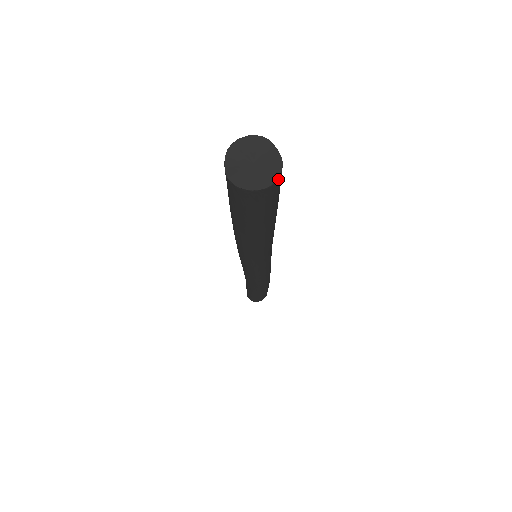
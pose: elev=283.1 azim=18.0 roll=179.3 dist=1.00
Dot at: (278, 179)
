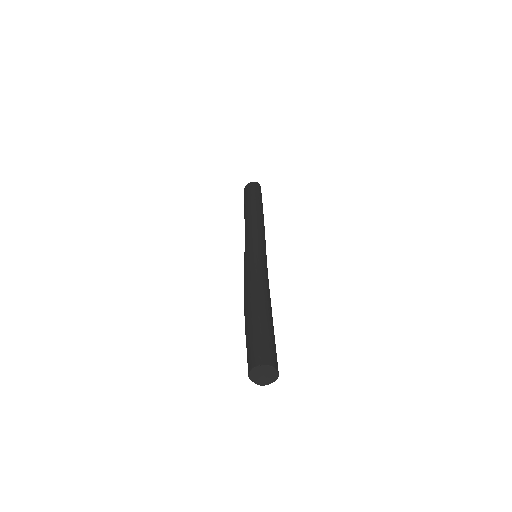
Dot at: (278, 371)
